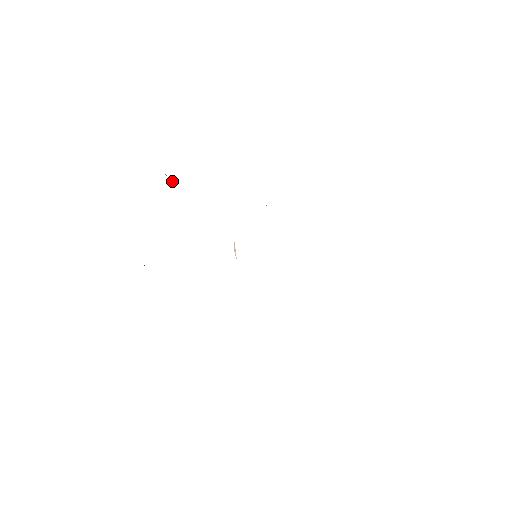
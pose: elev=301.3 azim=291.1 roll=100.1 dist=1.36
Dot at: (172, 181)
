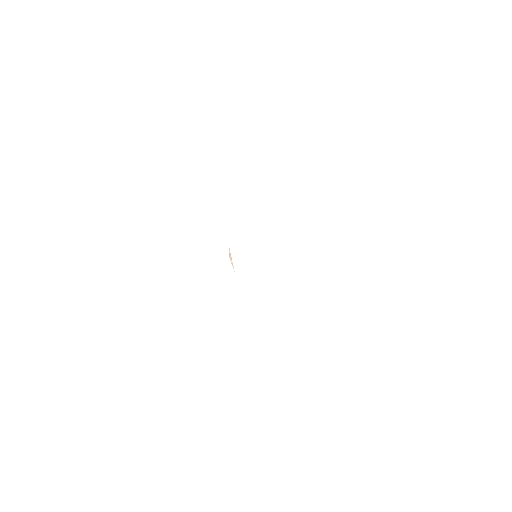
Dot at: occluded
